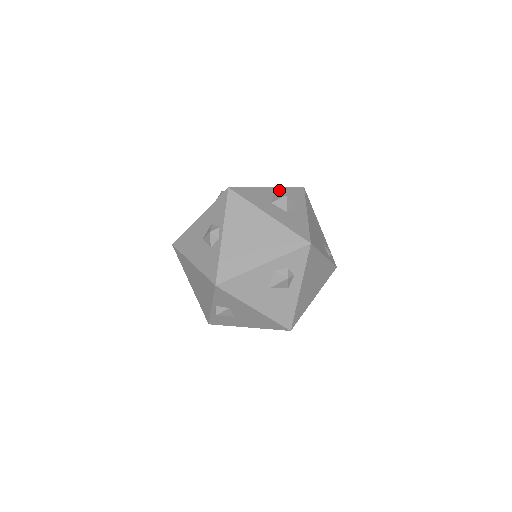
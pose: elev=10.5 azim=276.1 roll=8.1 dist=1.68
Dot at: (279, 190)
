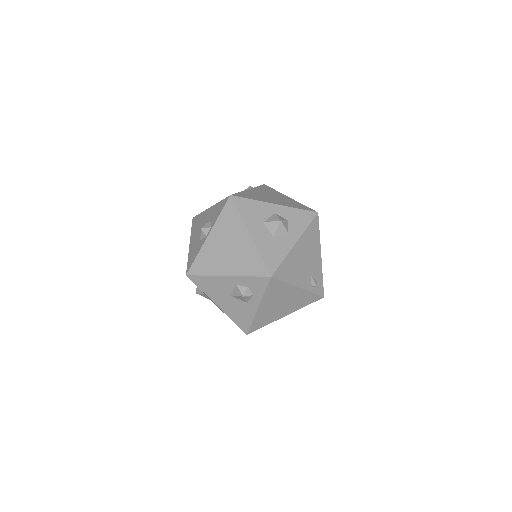
Dot at: (285, 210)
